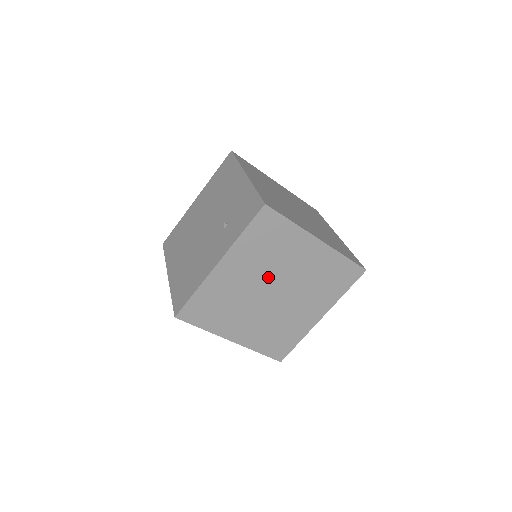
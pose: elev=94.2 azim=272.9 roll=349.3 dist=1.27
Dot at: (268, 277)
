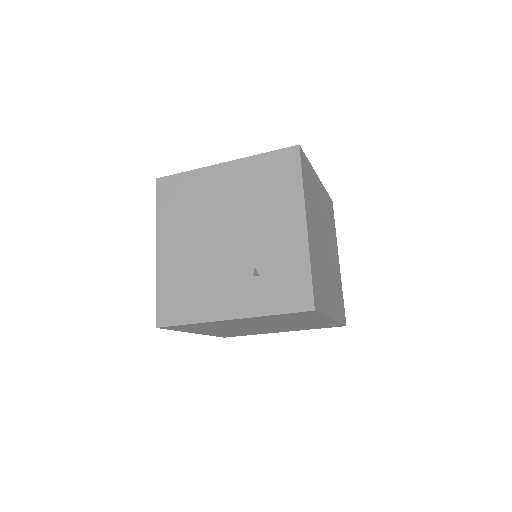
Dot at: (266, 324)
